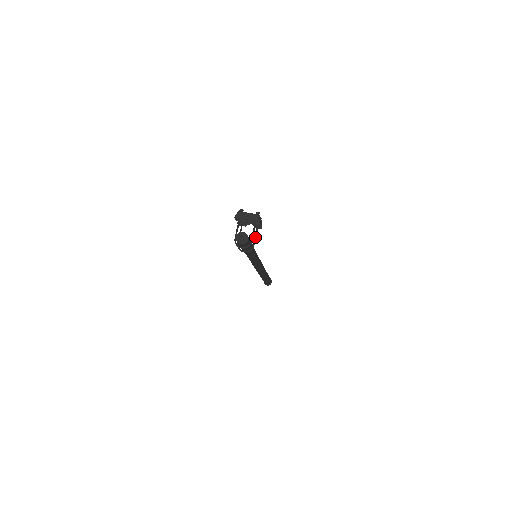
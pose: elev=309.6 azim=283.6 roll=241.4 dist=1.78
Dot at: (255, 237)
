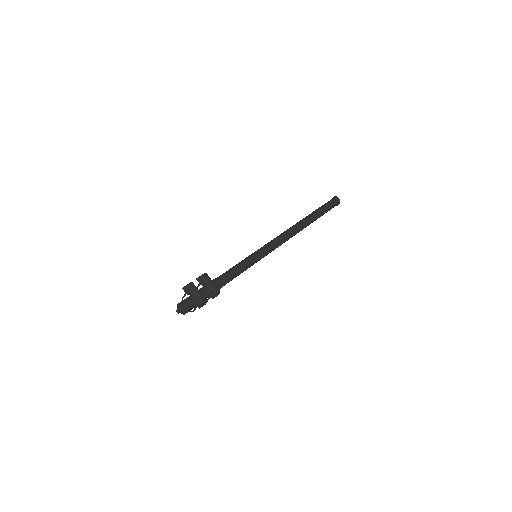
Dot at: (209, 298)
